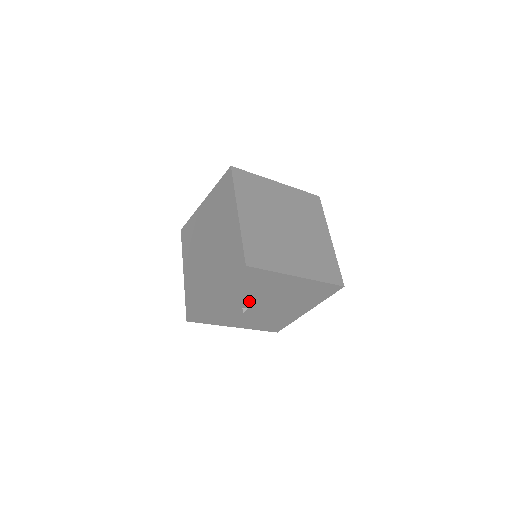
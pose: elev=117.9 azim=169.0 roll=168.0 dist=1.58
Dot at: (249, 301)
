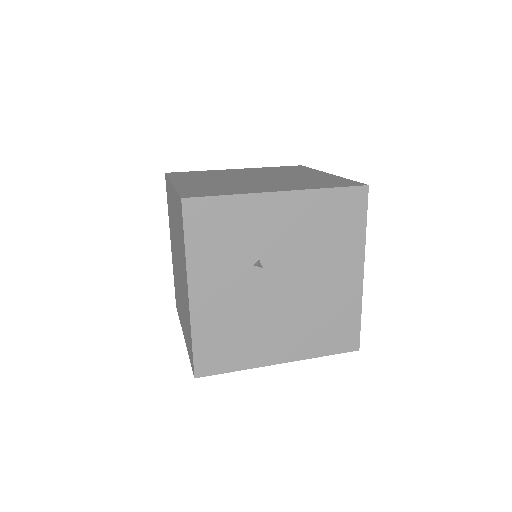
Dot at: (282, 254)
